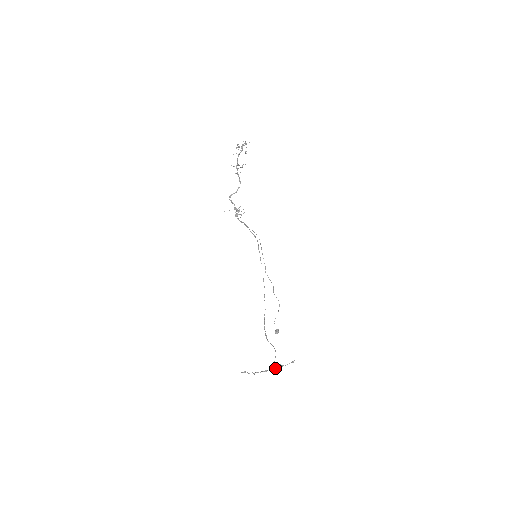
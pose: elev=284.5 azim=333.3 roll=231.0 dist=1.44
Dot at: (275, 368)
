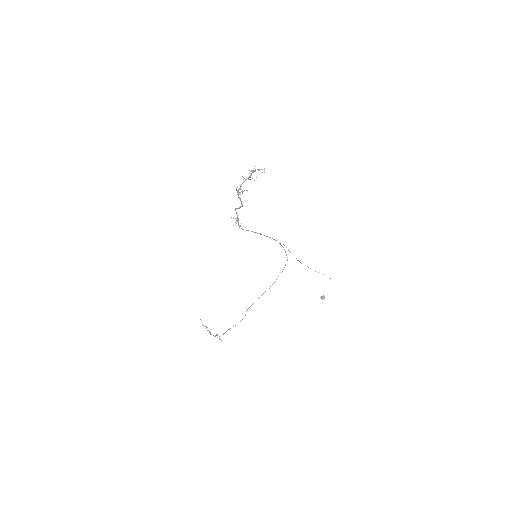
Dot at: (211, 334)
